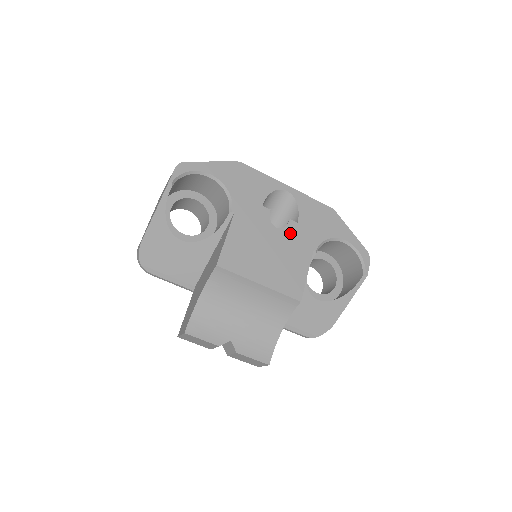
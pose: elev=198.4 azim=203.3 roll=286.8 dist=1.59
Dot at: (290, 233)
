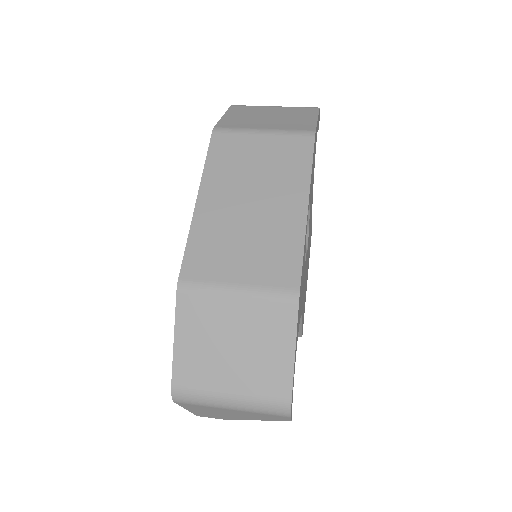
Dot at: (309, 227)
